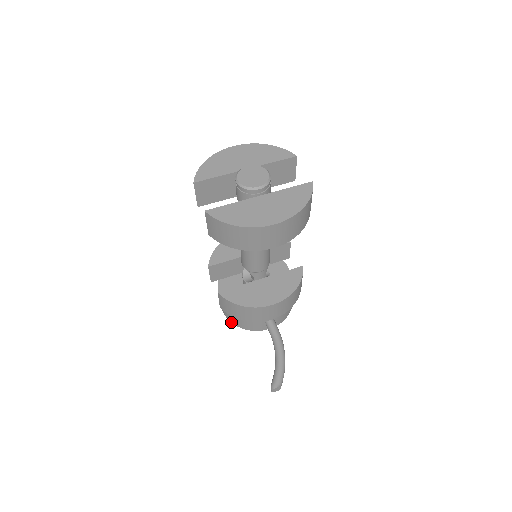
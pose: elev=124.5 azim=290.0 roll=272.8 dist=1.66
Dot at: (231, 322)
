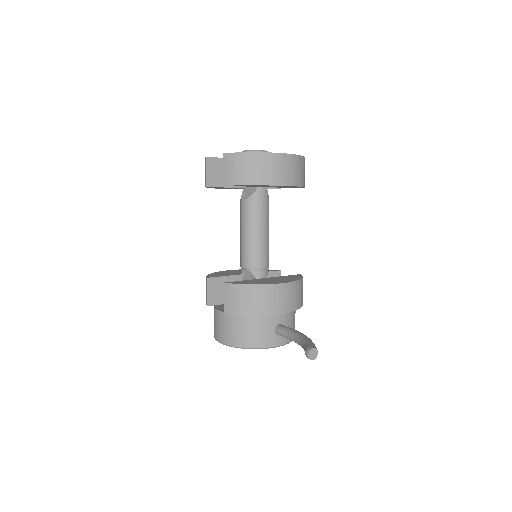
Dot at: (234, 346)
